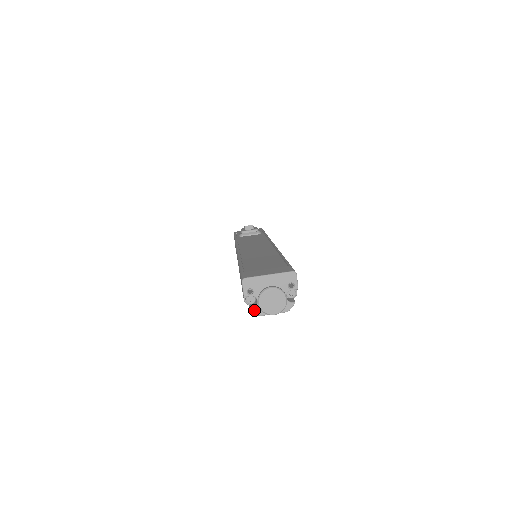
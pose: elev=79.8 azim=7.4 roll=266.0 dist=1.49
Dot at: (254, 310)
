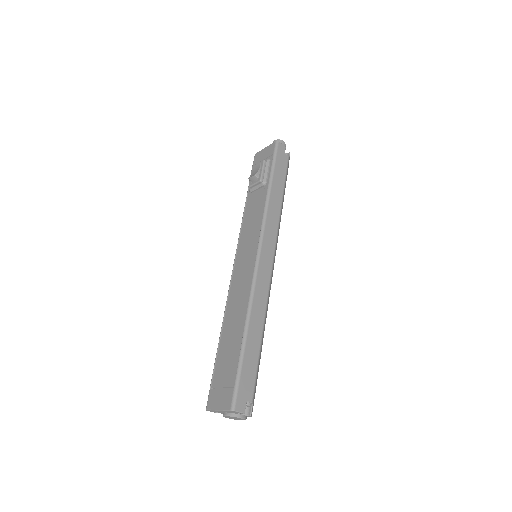
Dot at: occluded
